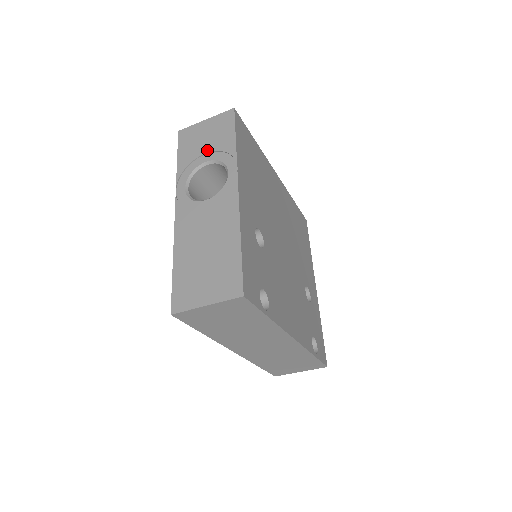
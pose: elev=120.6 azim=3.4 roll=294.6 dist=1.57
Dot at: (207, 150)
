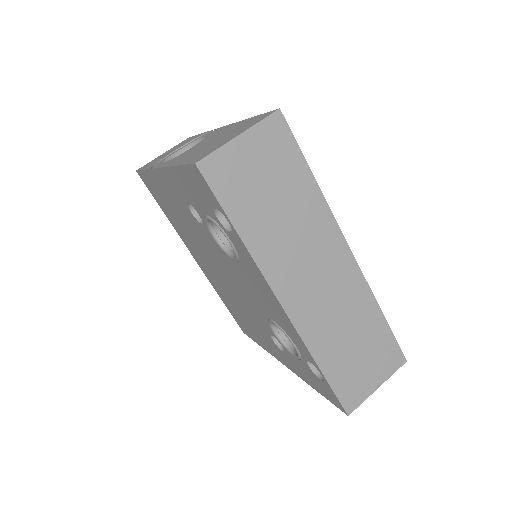
Dot at: (174, 150)
